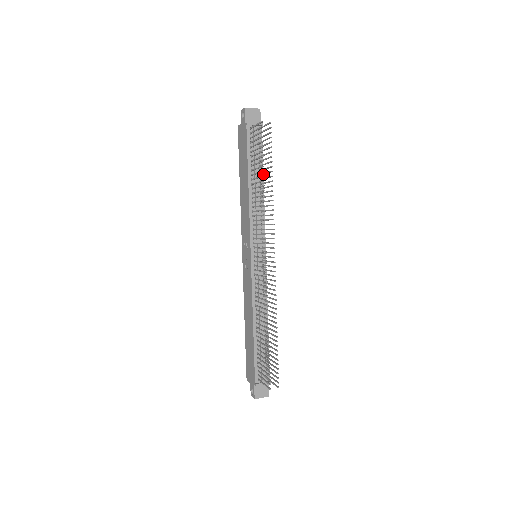
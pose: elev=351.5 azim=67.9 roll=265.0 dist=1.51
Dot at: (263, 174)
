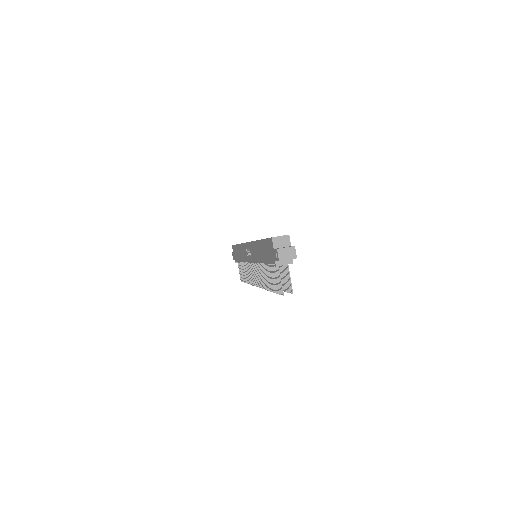
Dot at: occluded
